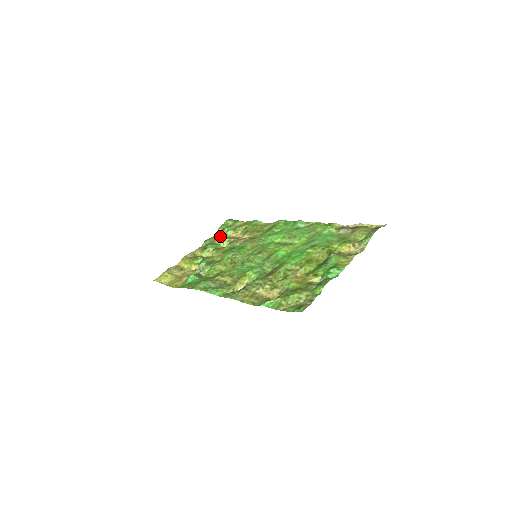
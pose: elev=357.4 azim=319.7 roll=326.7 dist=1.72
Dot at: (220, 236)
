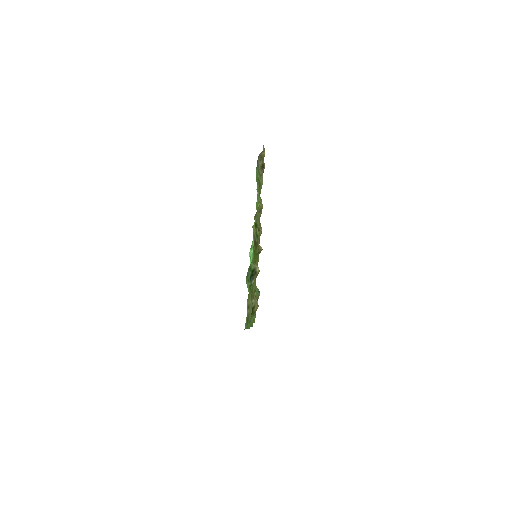
Dot at: occluded
